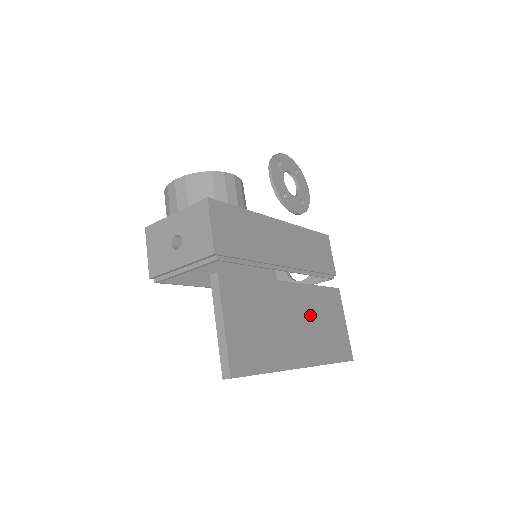
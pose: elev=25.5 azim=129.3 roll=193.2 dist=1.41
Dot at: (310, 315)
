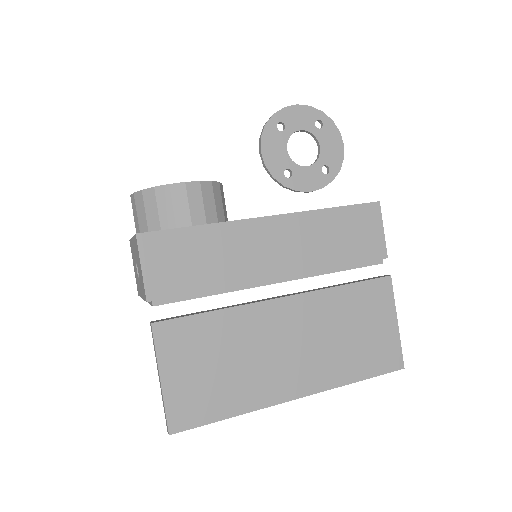
Dot at: (319, 330)
